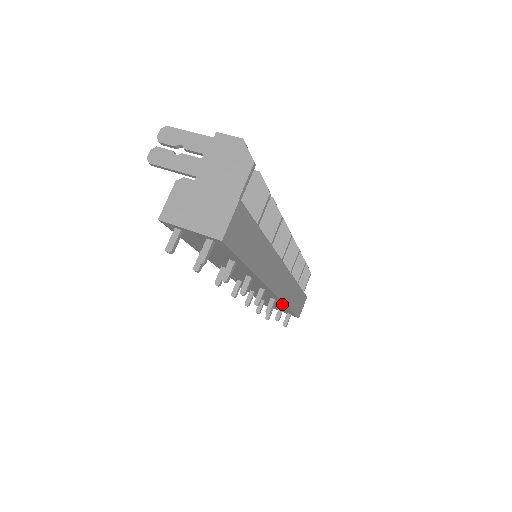
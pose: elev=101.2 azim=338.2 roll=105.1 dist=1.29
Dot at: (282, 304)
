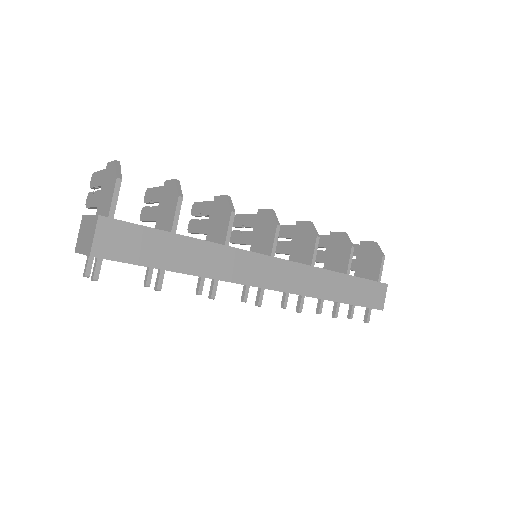
Dot at: occluded
